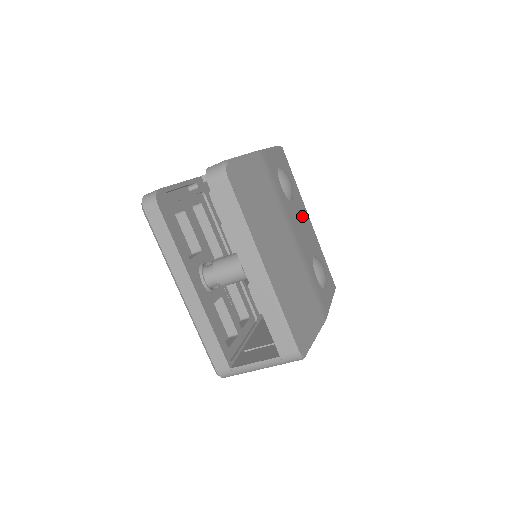
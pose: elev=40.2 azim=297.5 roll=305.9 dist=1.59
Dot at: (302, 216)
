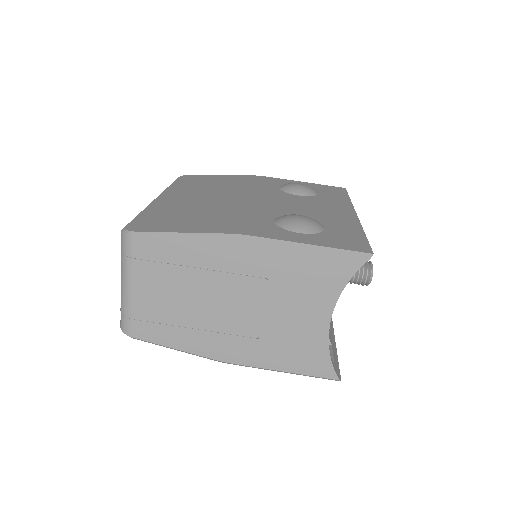
Dot at: (321, 206)
